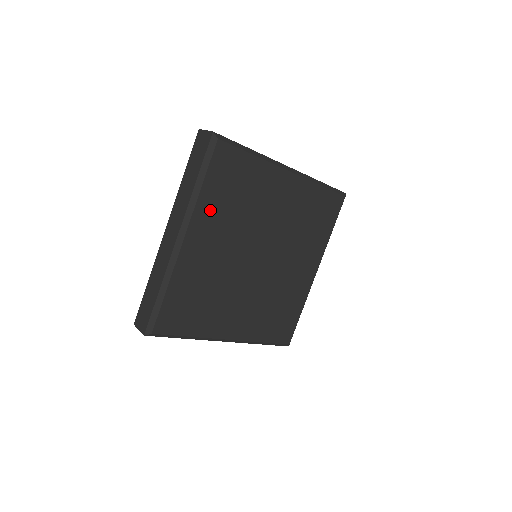
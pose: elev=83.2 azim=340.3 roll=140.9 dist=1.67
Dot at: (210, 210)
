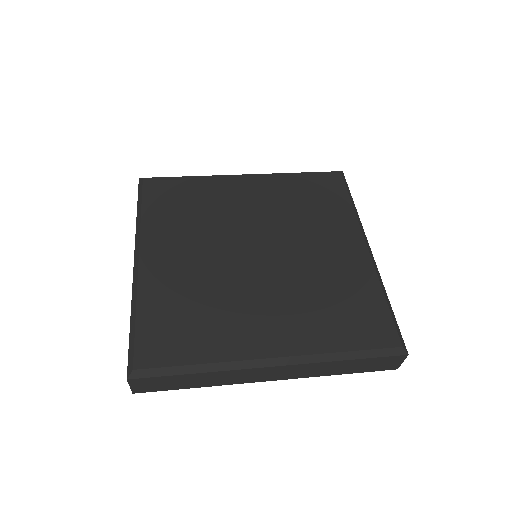
Dot at: (161, 227)
